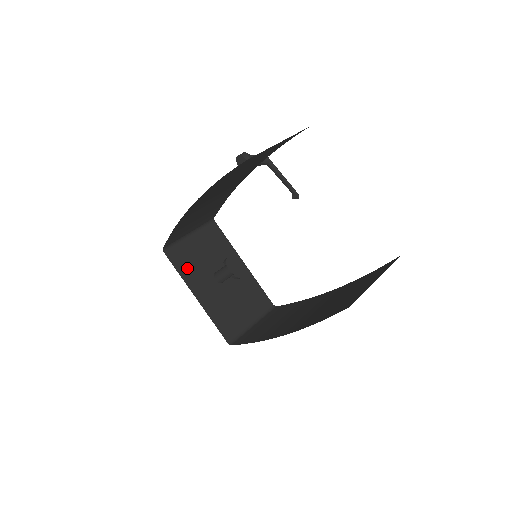
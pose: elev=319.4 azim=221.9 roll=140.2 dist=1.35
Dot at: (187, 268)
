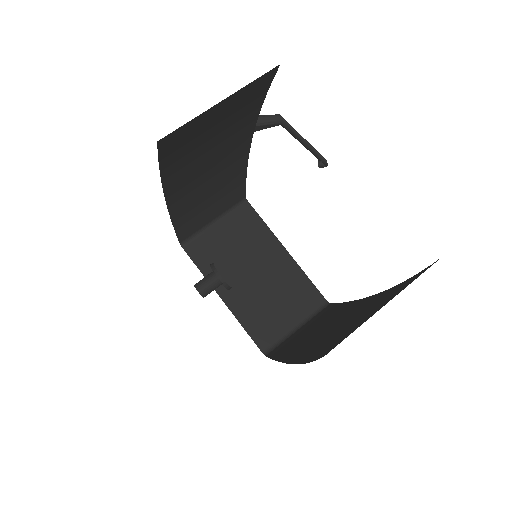
Dot at: occluded
